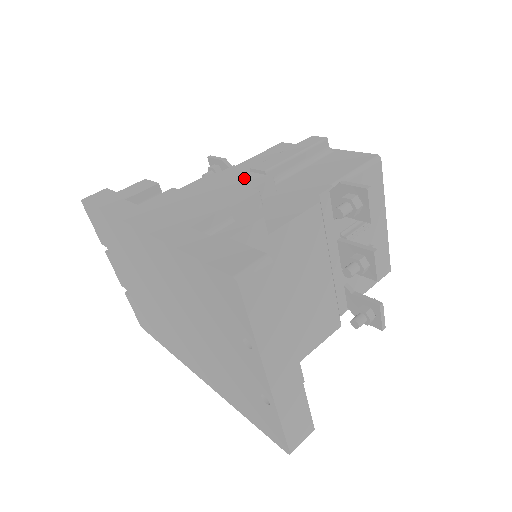
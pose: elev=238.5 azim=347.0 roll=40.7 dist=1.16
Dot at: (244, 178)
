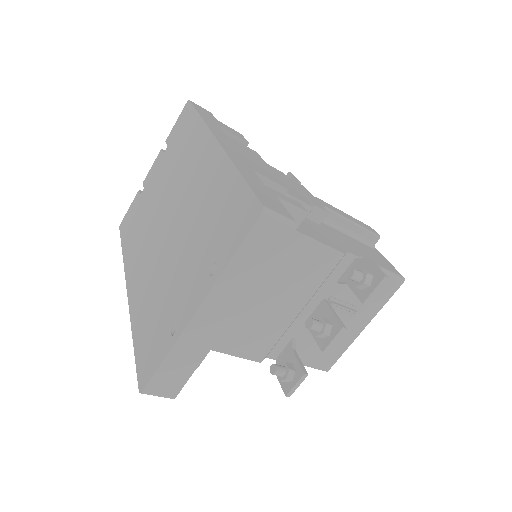
Dot at: (308, 195)
